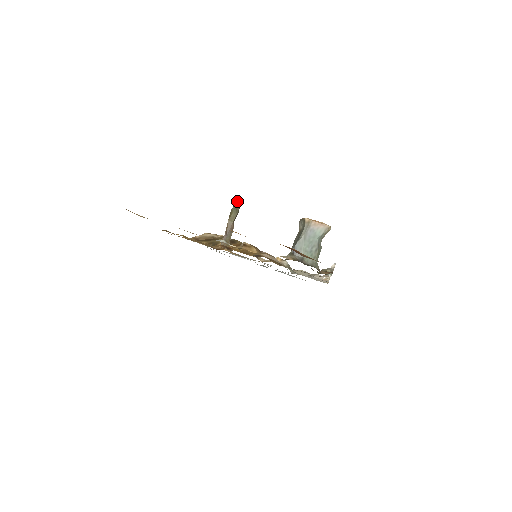
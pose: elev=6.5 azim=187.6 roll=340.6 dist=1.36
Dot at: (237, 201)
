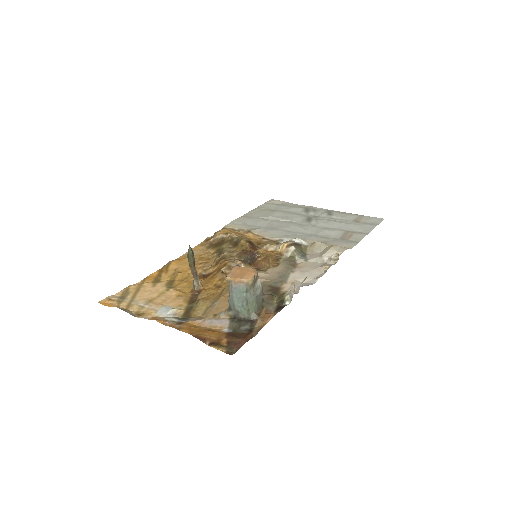
Dot at: (188, 250)
